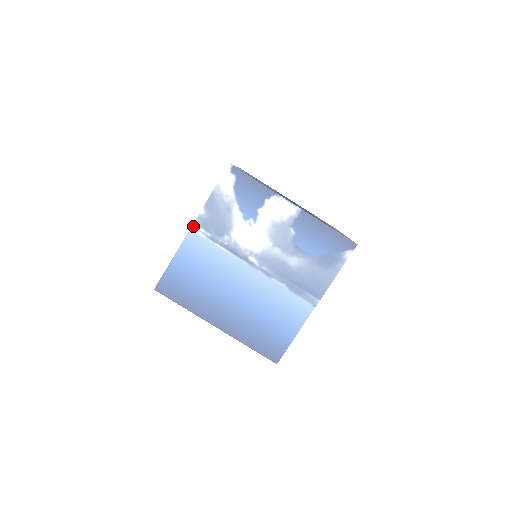
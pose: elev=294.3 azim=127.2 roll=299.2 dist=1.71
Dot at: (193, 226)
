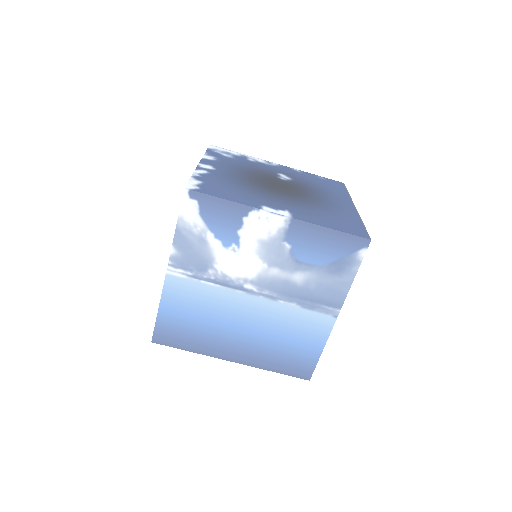
Dot at: (168, 269)
